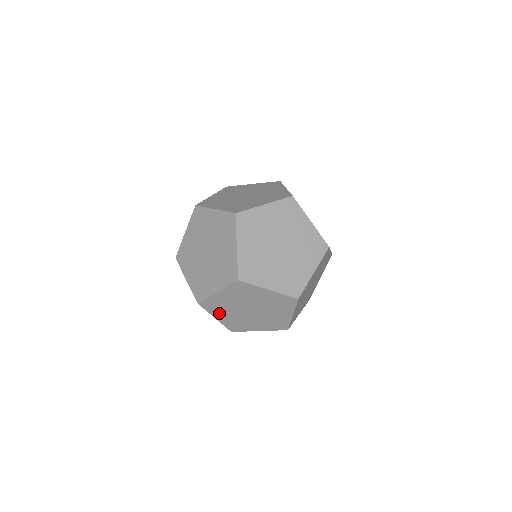
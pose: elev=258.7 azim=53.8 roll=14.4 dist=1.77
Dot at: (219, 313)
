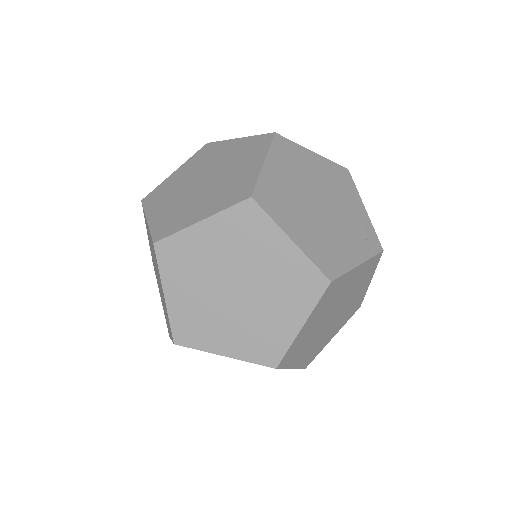
Dot at: occluded
